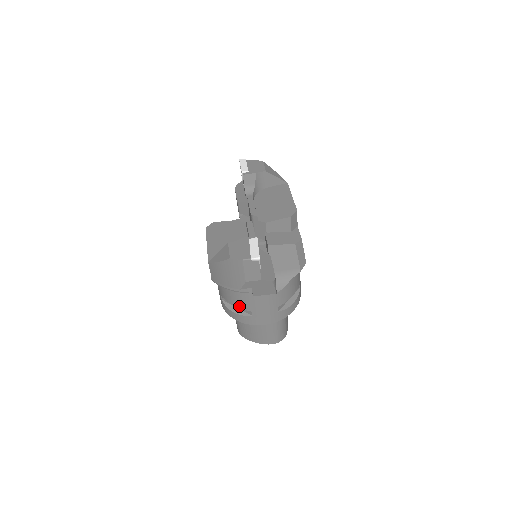
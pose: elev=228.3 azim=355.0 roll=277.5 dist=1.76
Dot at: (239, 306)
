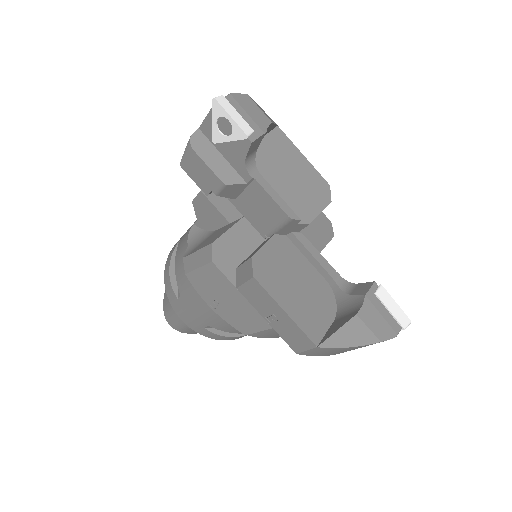
Dot at: occluded
